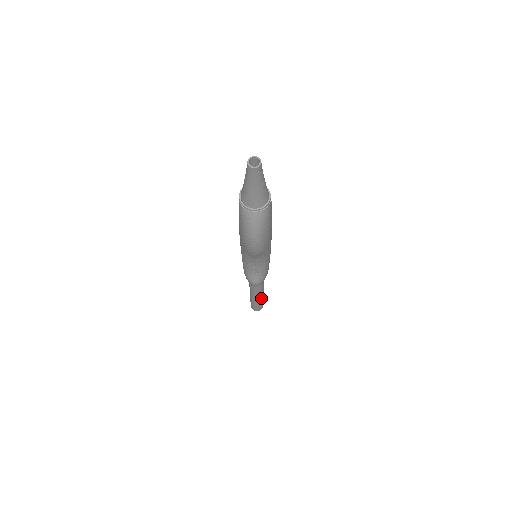
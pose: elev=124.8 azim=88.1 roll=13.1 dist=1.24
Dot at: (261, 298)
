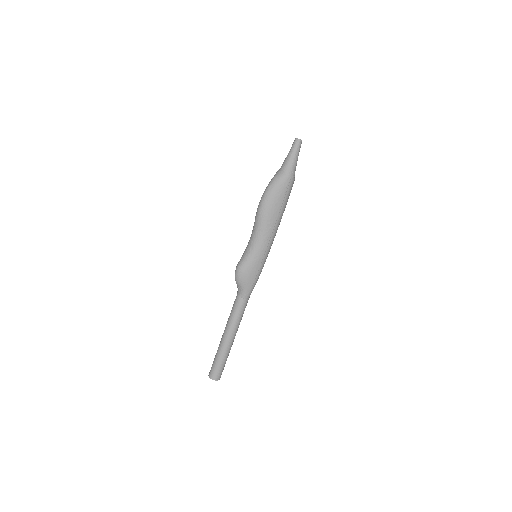
Dot at: (224, 346)
